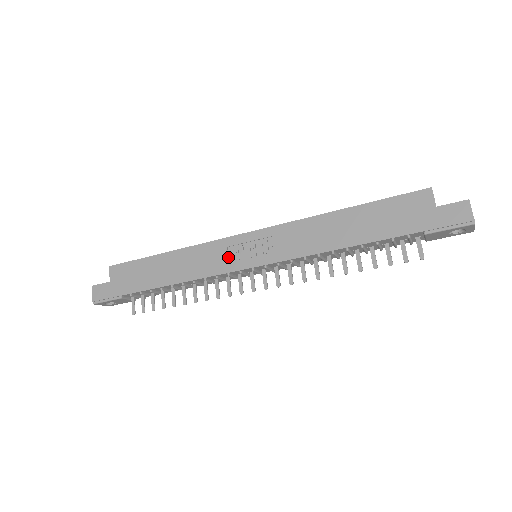
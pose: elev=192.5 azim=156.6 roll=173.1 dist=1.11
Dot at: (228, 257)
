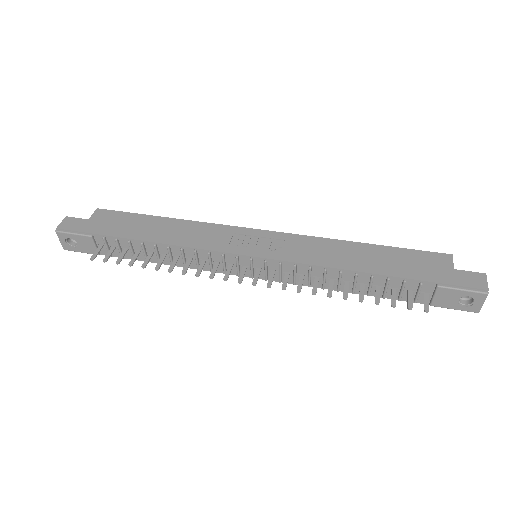
Dot at: (230, 241)
